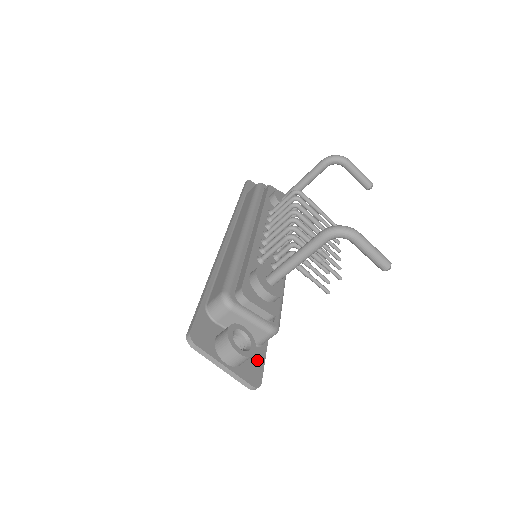
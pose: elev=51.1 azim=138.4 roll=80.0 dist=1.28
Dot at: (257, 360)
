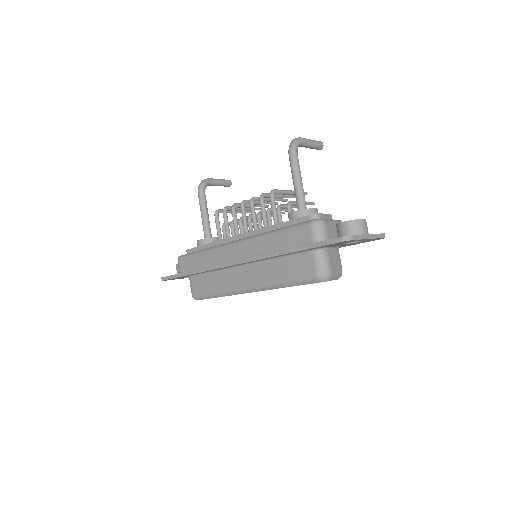
Dot at: occluded
